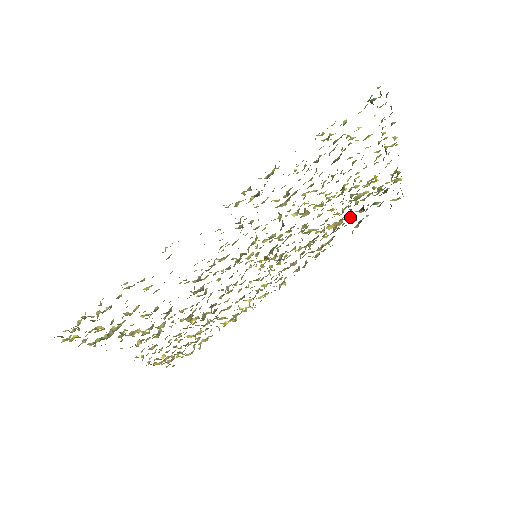
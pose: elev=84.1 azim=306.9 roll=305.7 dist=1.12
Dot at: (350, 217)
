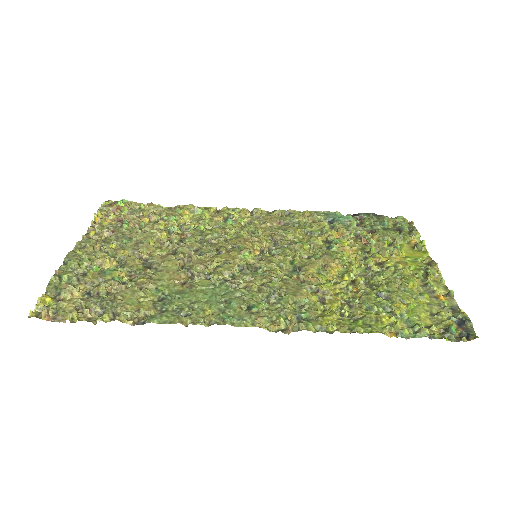
Dot at: (357, 229)
